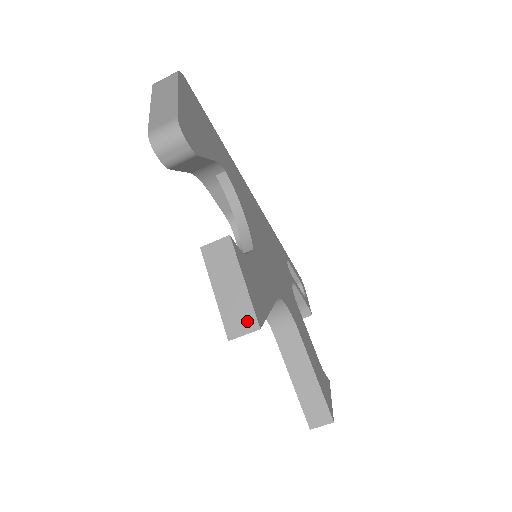
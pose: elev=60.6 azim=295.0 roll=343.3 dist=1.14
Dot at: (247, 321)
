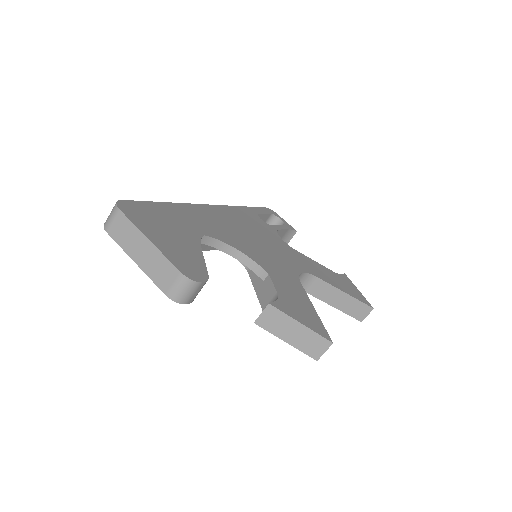
Dot at: (321, 344)
